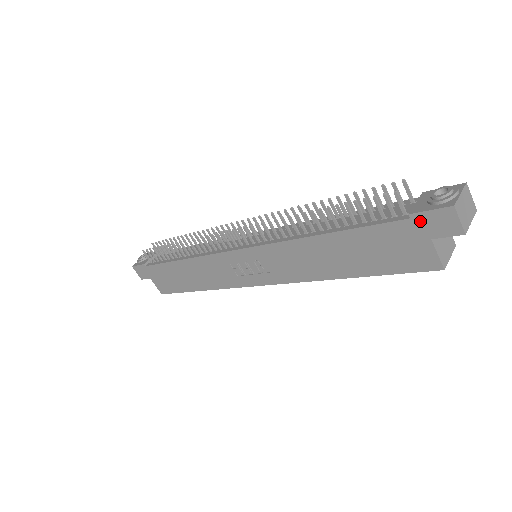
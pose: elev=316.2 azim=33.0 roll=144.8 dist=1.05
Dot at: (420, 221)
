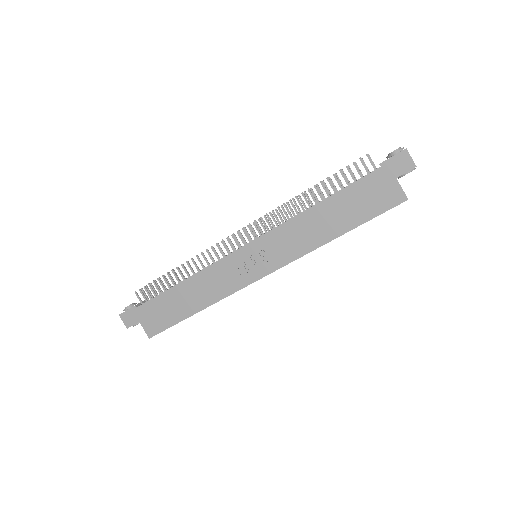
Dot at: (387, 166)
